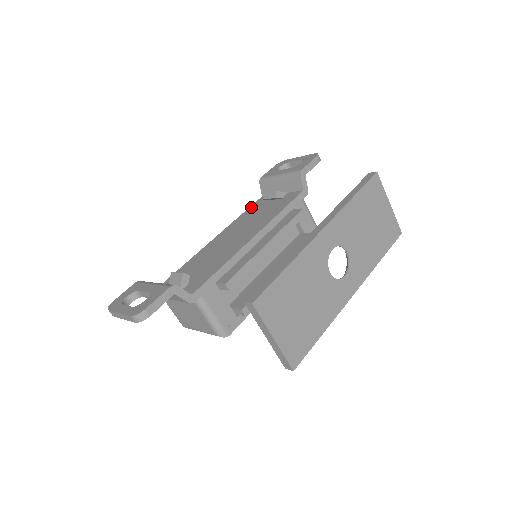
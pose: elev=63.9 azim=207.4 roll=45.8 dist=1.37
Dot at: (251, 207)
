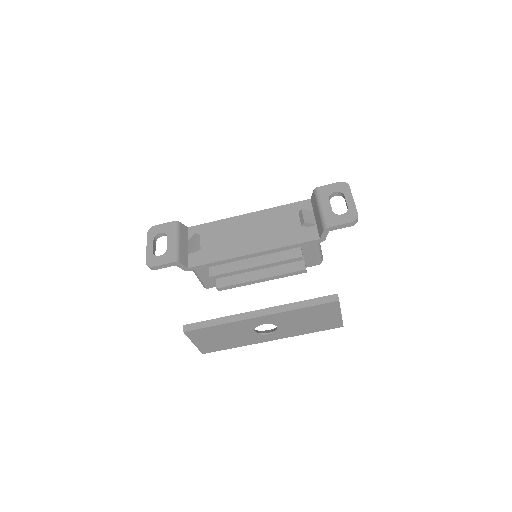
Dot at: (293, 205)
